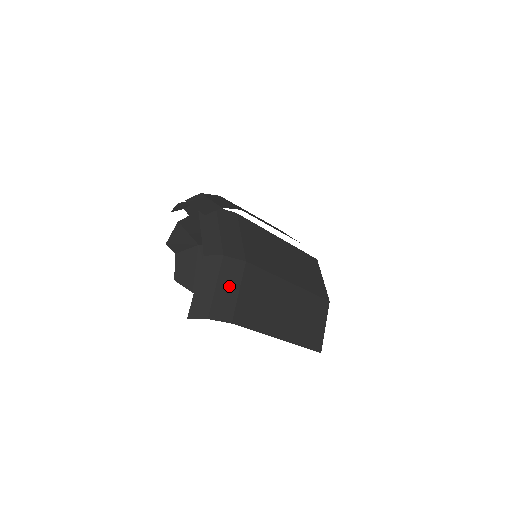
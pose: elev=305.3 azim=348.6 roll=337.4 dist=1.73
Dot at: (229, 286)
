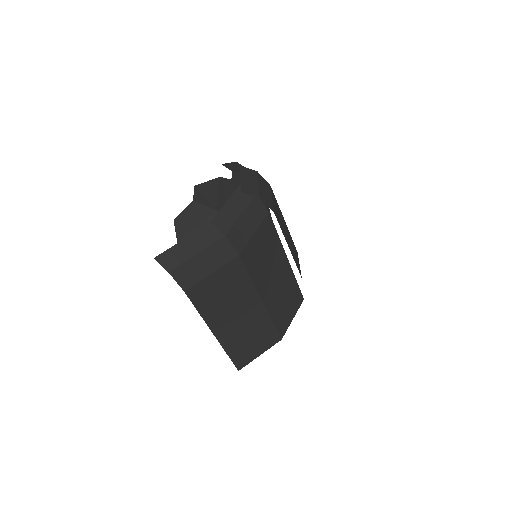
Dot at: (208, 262)
